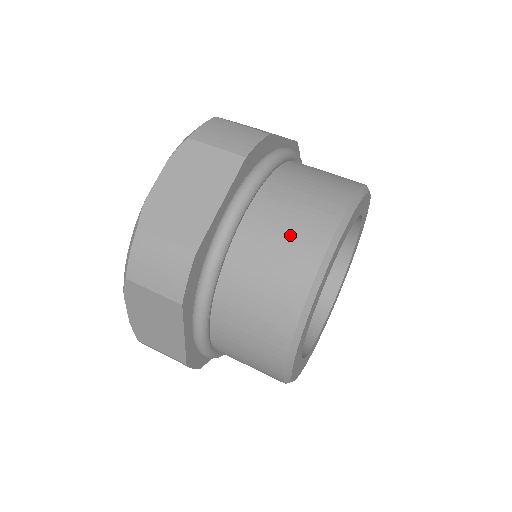
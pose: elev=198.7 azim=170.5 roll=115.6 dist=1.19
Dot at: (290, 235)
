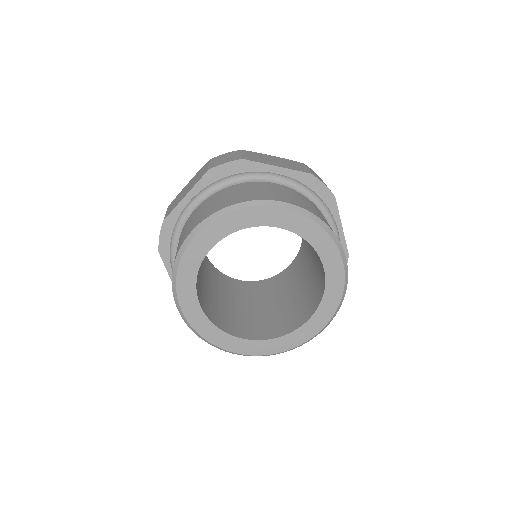
Dot at: (195, 219)
